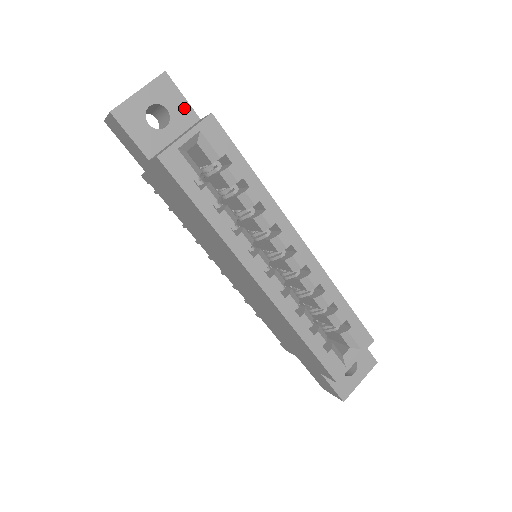
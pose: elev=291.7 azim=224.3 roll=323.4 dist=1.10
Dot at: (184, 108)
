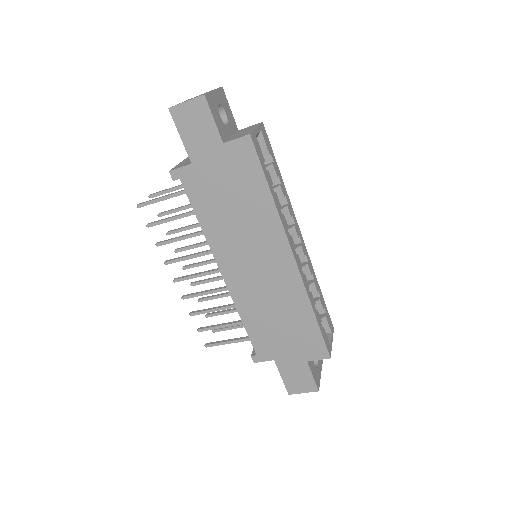
Dot at: (232, 117)
